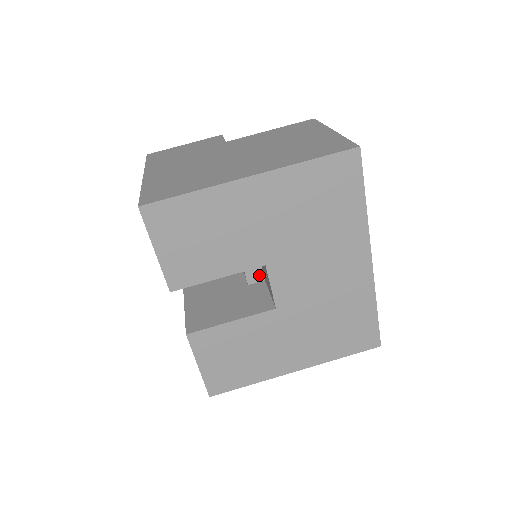
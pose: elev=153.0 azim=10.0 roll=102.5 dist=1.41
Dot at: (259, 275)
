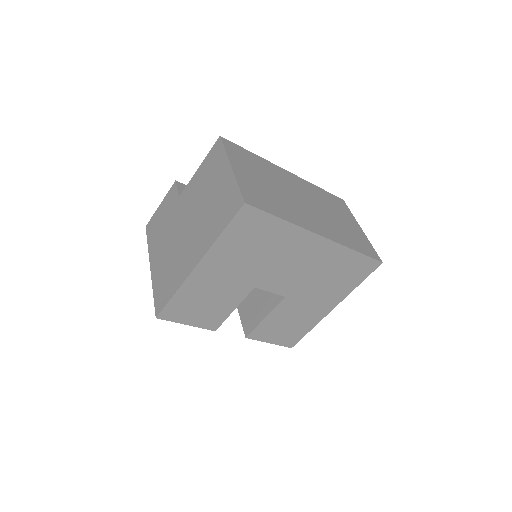
Dot at: occluded
